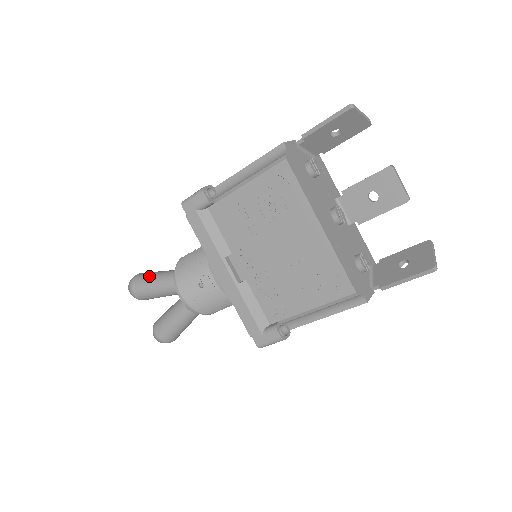
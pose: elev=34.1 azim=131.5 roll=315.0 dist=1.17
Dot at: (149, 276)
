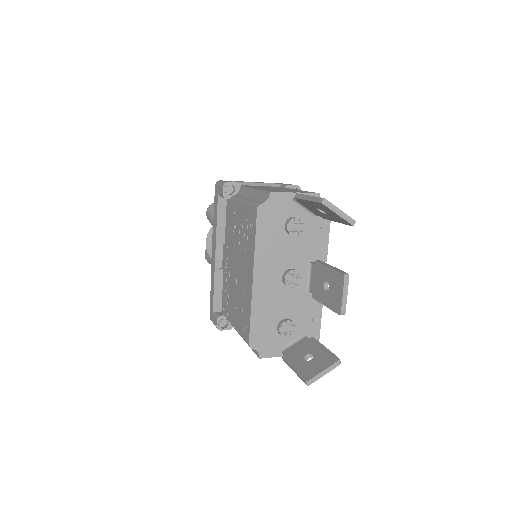
Dot at: occluded
